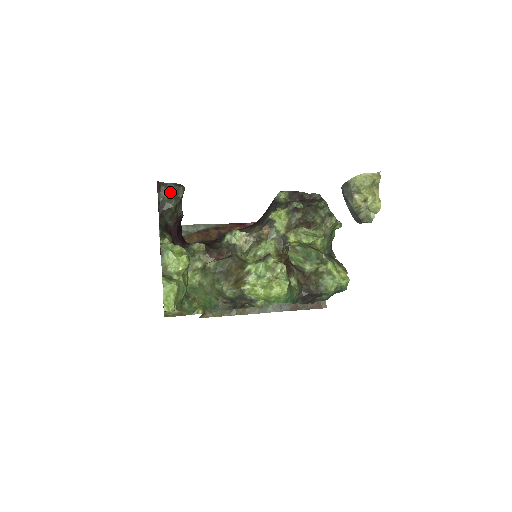
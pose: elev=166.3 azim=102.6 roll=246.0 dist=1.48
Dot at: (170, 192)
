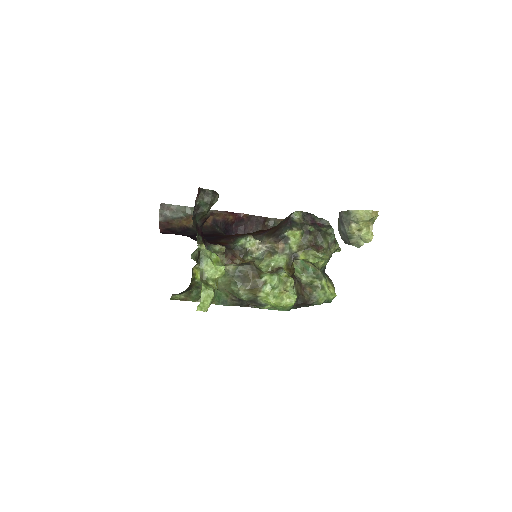
Dot at: (207, 198)
